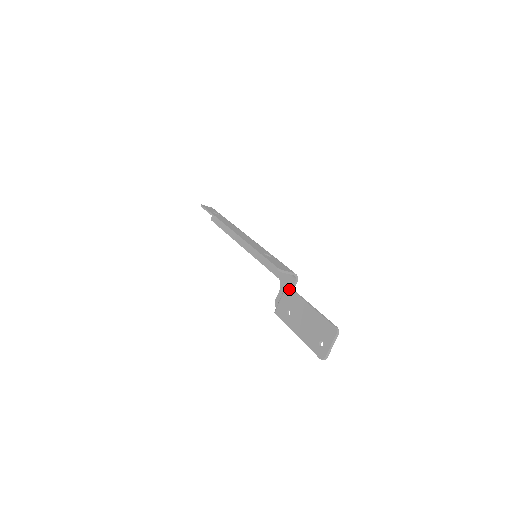
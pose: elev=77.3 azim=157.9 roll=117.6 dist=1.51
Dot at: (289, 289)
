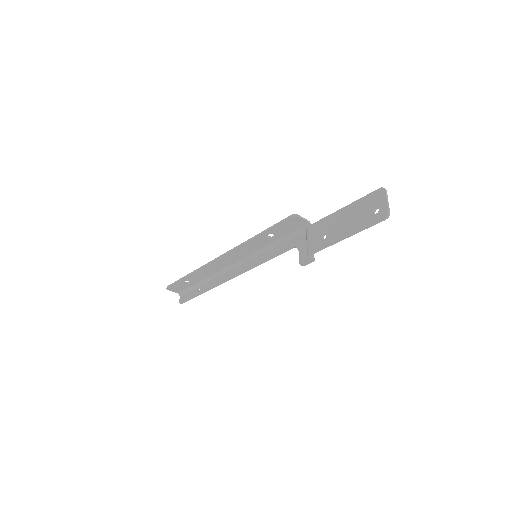
Dot at: (312, 225)
